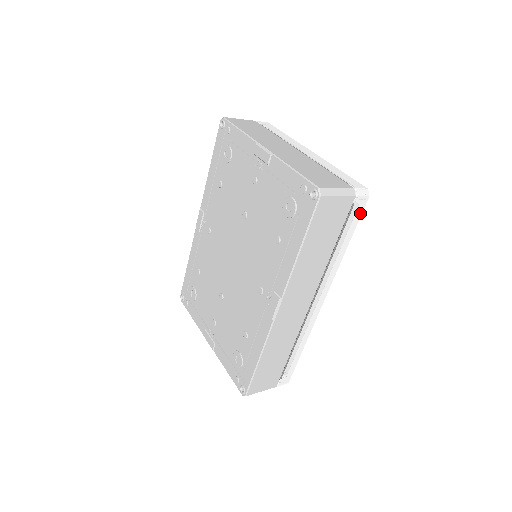
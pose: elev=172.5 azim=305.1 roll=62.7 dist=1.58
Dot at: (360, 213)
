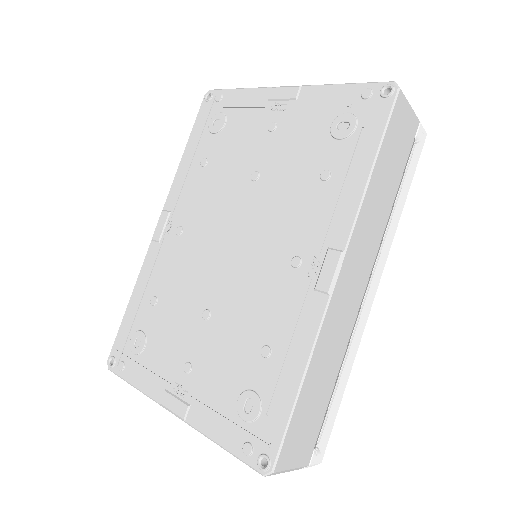
Dot at: (418, 155)
